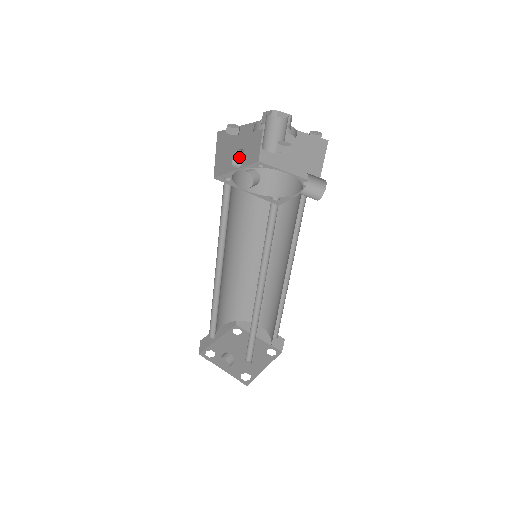
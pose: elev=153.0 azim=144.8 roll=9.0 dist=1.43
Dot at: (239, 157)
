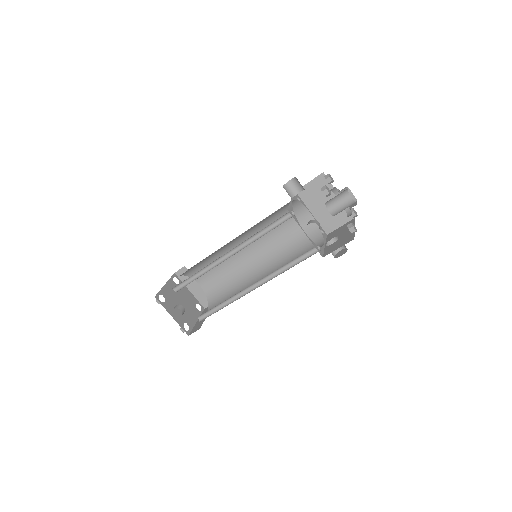
Dot at: (295, 190)
